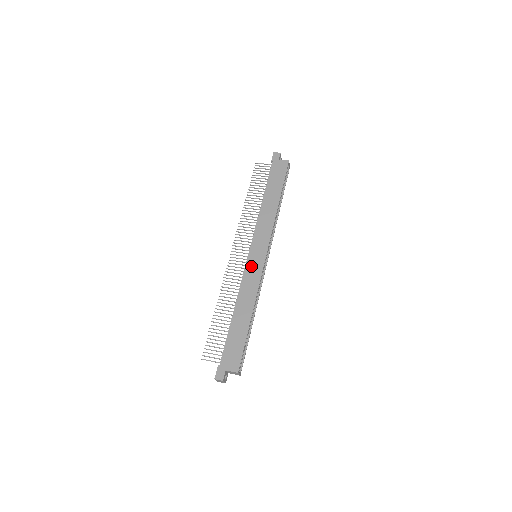
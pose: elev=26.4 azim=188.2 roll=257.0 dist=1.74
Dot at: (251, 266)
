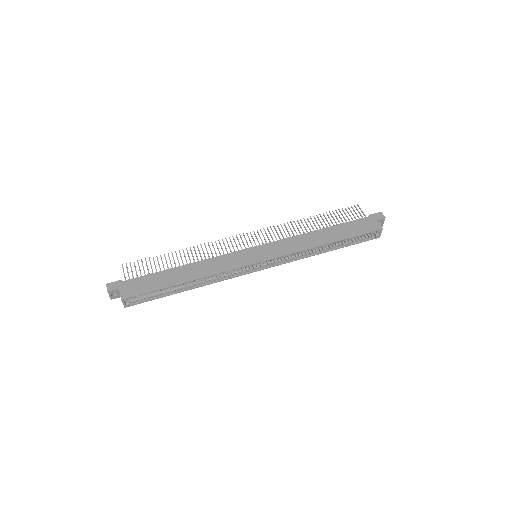
Dot at: (240, 255)
